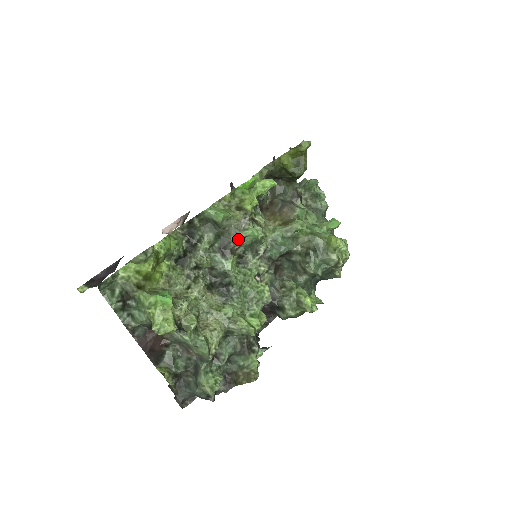
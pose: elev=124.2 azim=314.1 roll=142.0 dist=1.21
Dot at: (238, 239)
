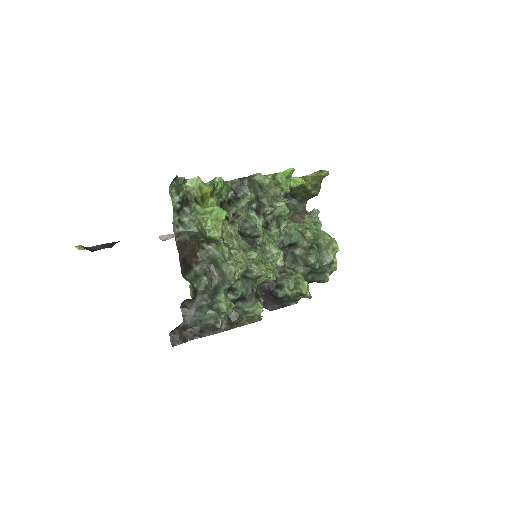
Dot at: (272, 206)
